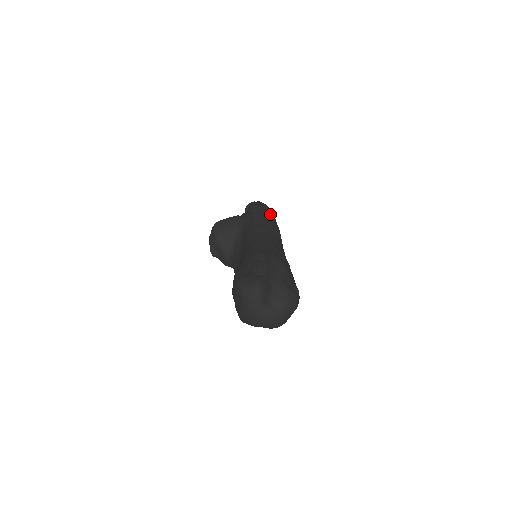
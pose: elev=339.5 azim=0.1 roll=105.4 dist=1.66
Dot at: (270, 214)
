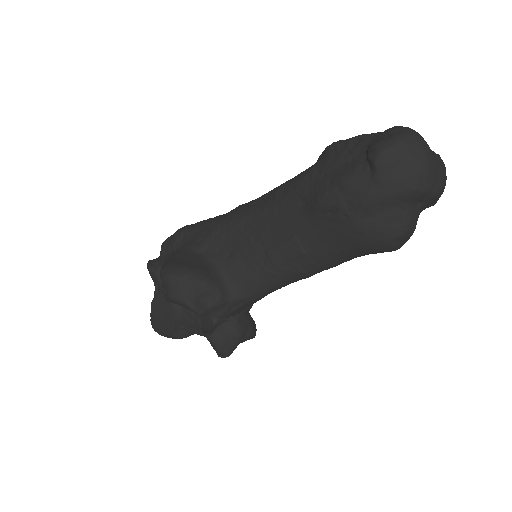
Dot at: occluded
